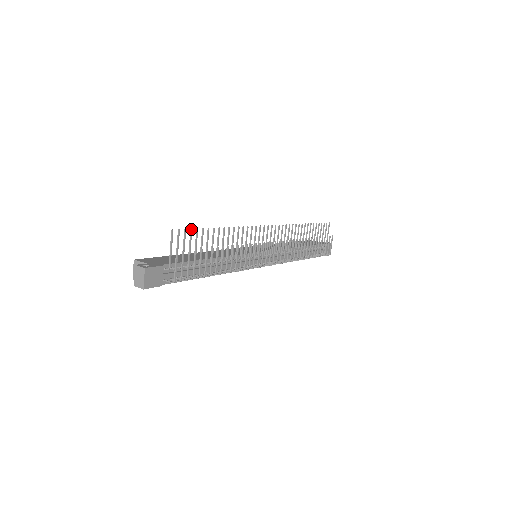
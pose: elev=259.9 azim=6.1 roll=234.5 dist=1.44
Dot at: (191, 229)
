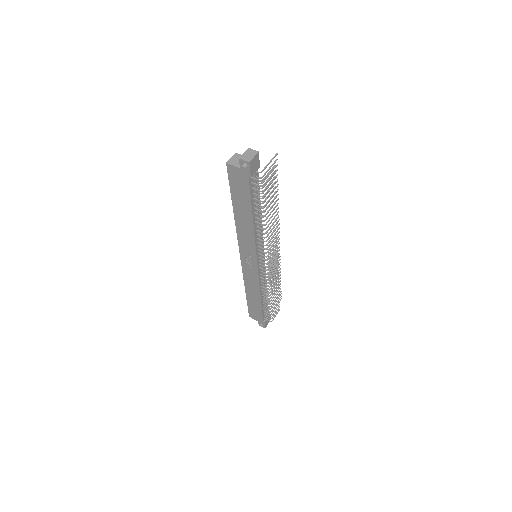
Dot at: occluded
